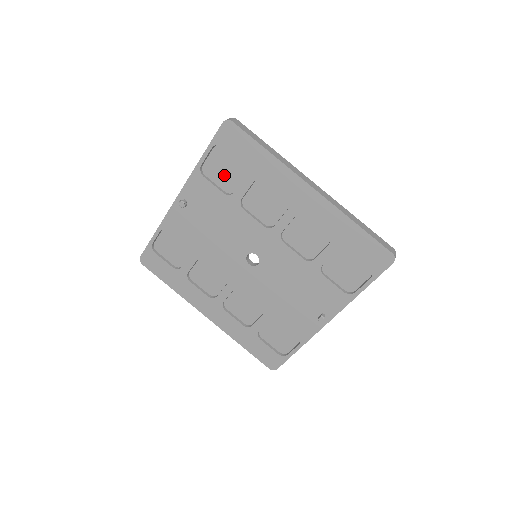
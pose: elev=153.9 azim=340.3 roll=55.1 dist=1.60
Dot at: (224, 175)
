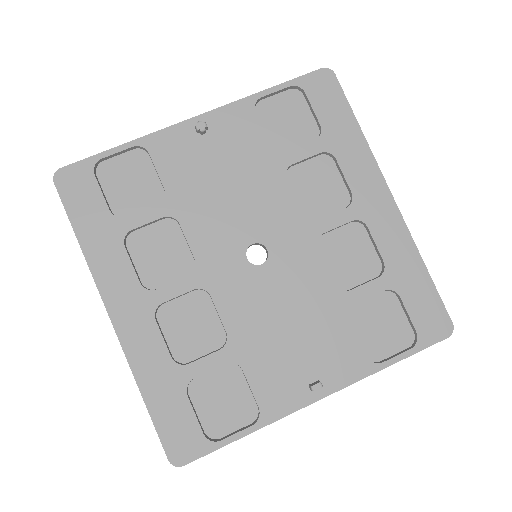
Dot at: (283, 126)
